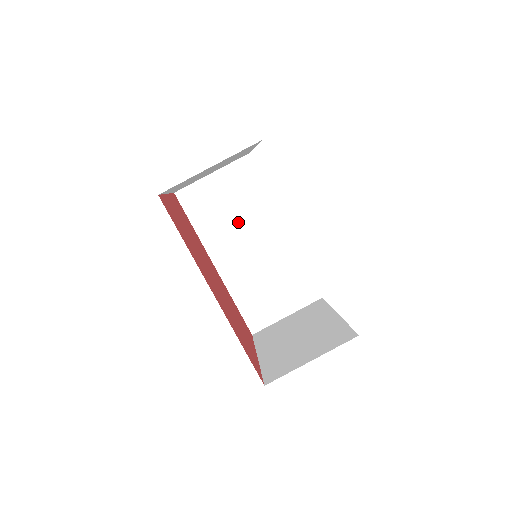
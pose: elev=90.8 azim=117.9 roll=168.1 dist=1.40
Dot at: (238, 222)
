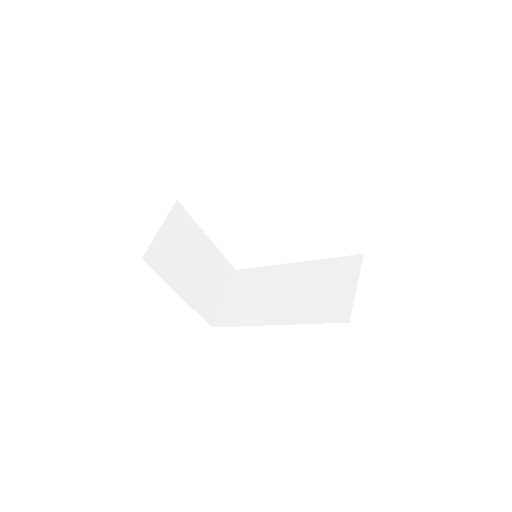
Dot at: (262, 294)
